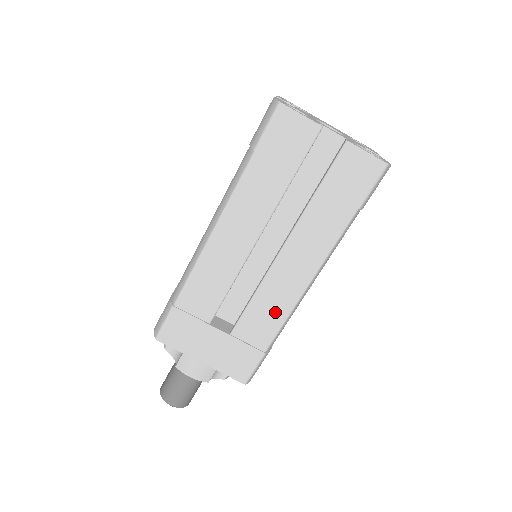
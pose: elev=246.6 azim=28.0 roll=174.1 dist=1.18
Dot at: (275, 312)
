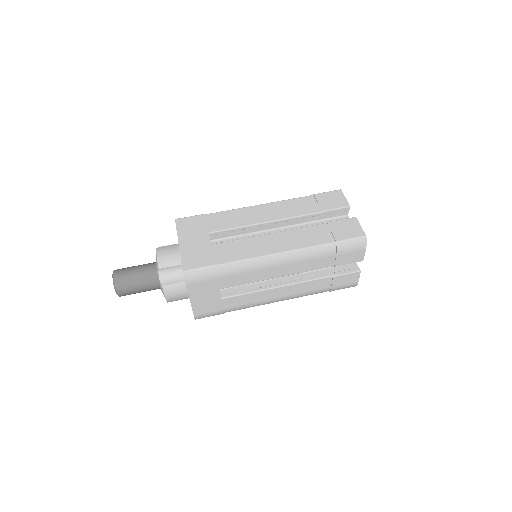
Dot at: (246, 252)
